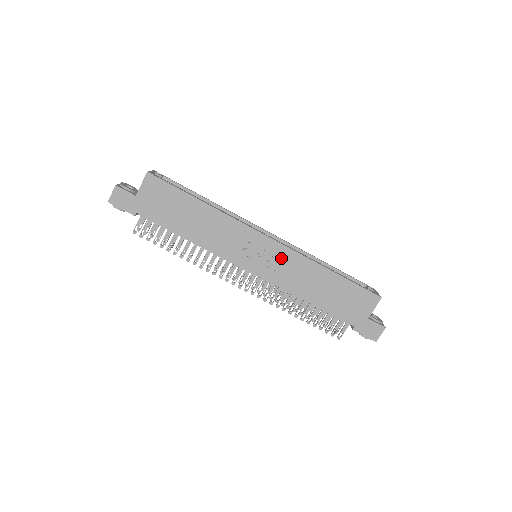
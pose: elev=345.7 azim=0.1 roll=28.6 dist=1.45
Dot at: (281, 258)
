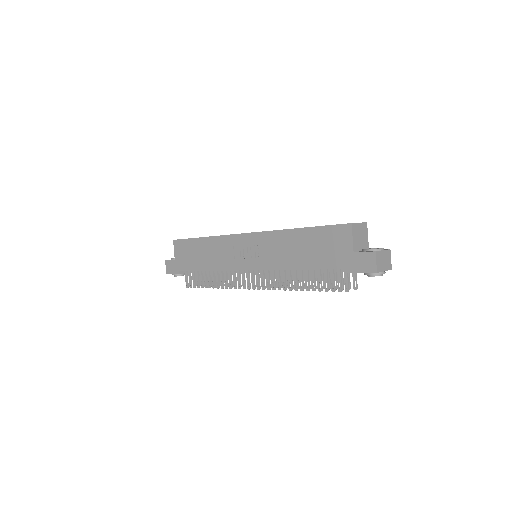
Dot at: (261, 244)
